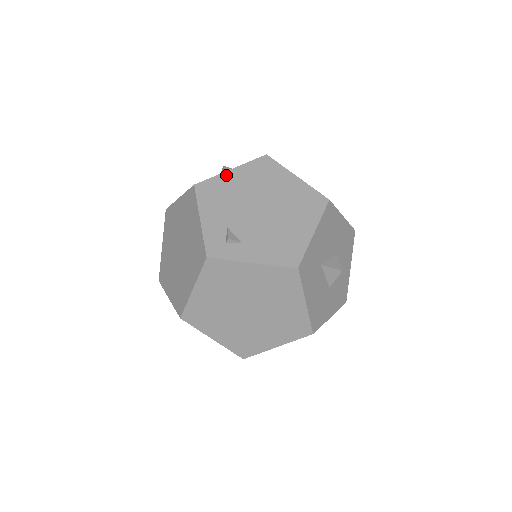
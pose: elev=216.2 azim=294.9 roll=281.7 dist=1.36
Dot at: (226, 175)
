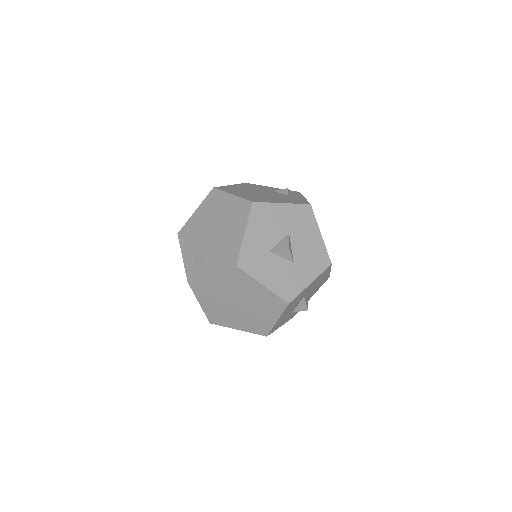
Dot at: (193, 217)
